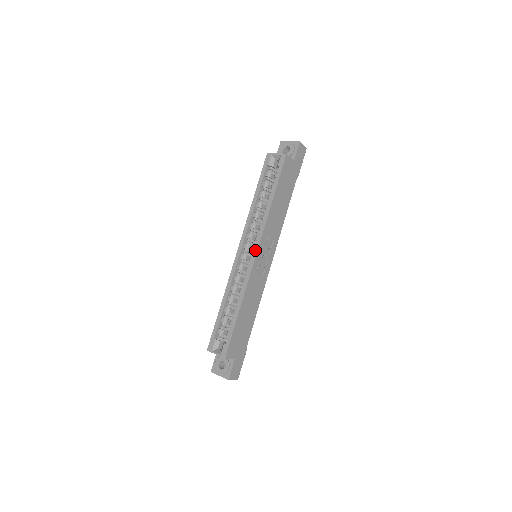
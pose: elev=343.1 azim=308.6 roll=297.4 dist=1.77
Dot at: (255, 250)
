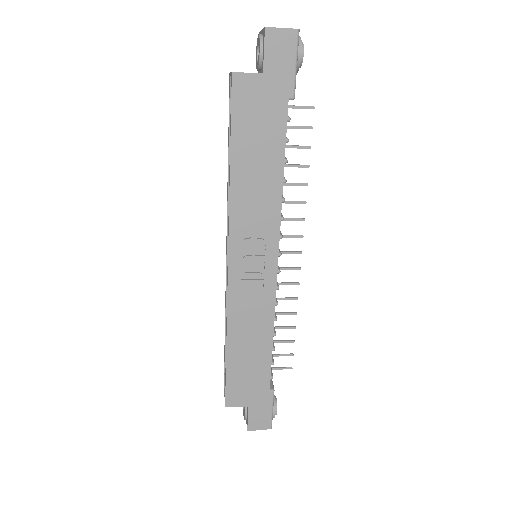
Dot at: occluded
